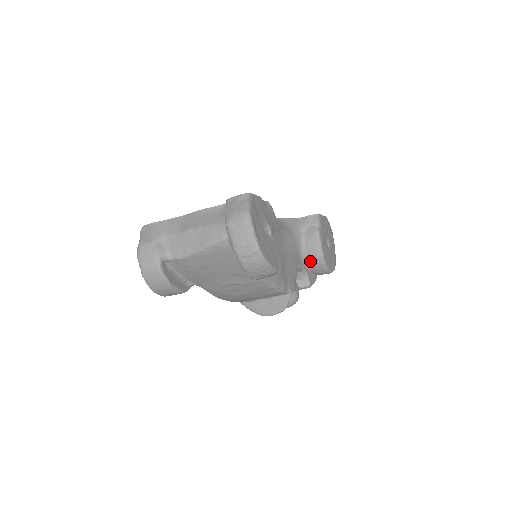
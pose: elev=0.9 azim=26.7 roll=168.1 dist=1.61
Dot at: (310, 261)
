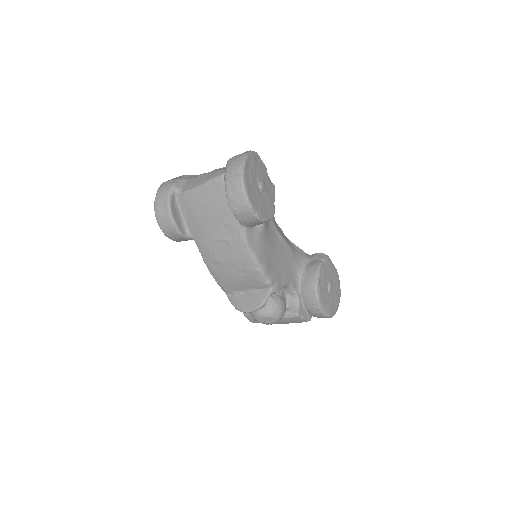
Dot at: (305, 287)
